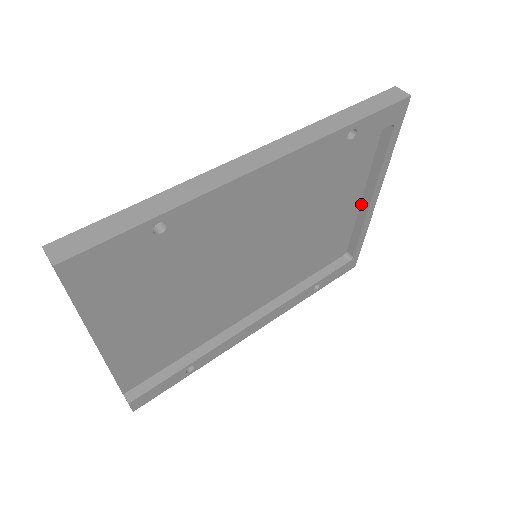
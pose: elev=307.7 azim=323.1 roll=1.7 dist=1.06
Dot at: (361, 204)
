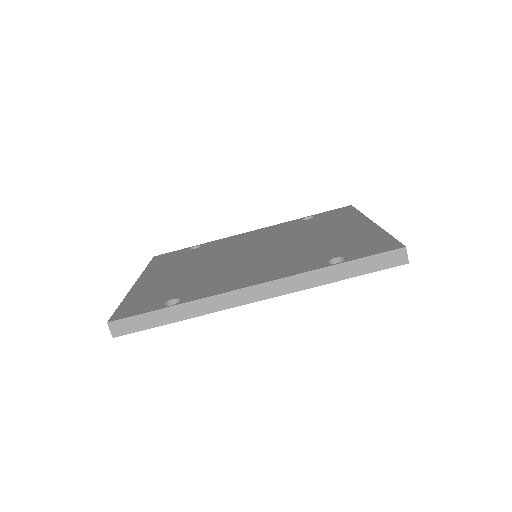
Dot at: occluded
